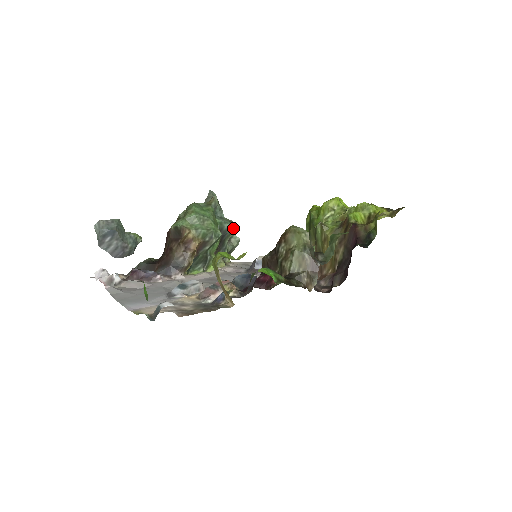
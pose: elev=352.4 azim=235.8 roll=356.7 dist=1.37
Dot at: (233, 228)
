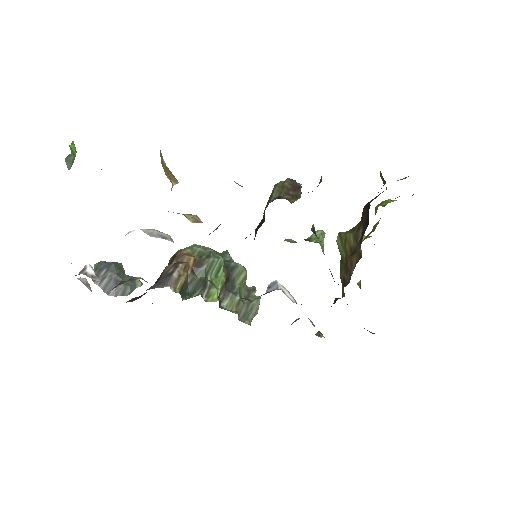
Dot at: occluded
